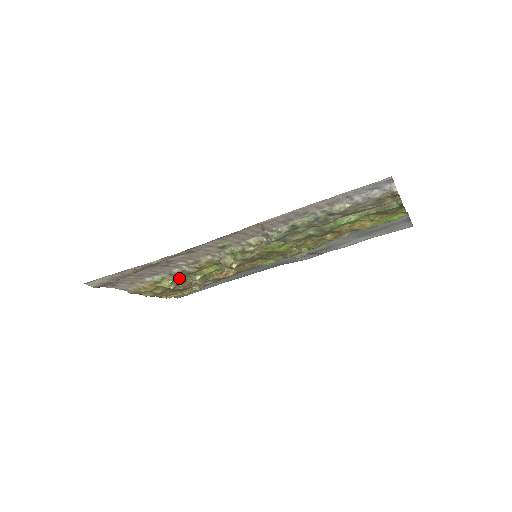
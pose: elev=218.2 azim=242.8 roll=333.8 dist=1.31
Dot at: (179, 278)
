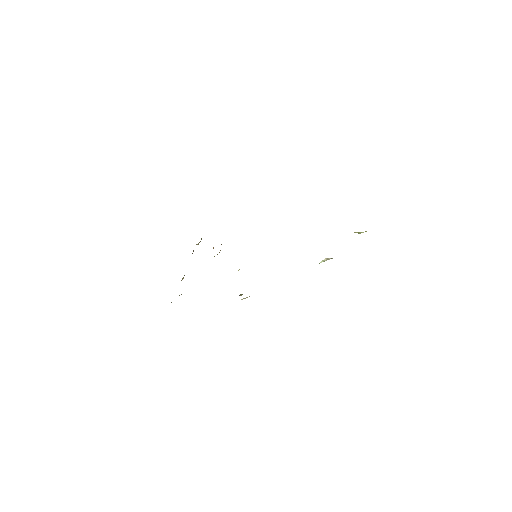
Dot at: occluded
